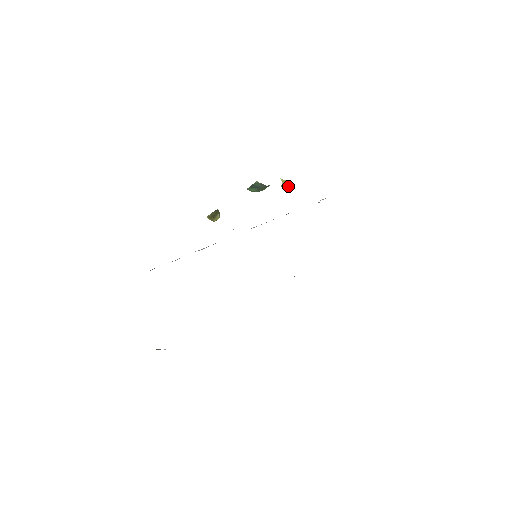
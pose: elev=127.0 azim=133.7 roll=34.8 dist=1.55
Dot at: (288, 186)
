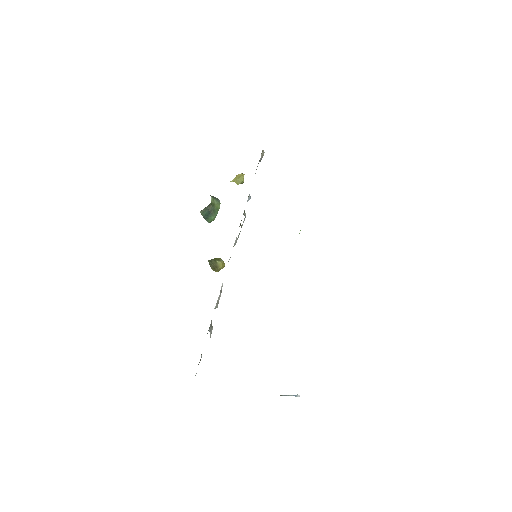
Dot at: (241, 178)
